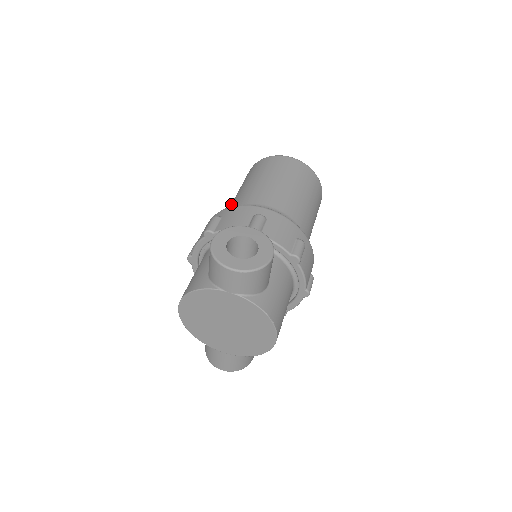
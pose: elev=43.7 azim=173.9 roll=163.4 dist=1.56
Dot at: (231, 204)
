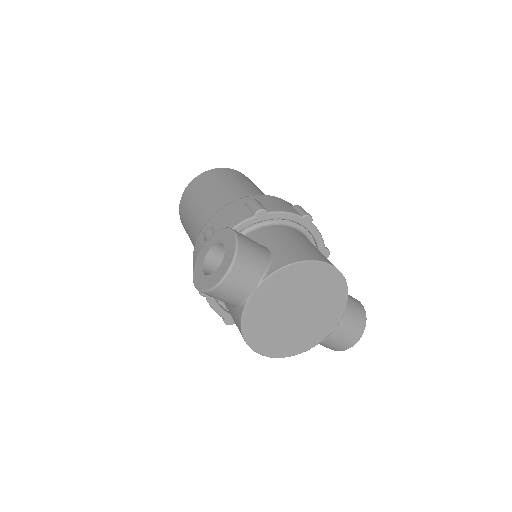
Dot at: occluded
